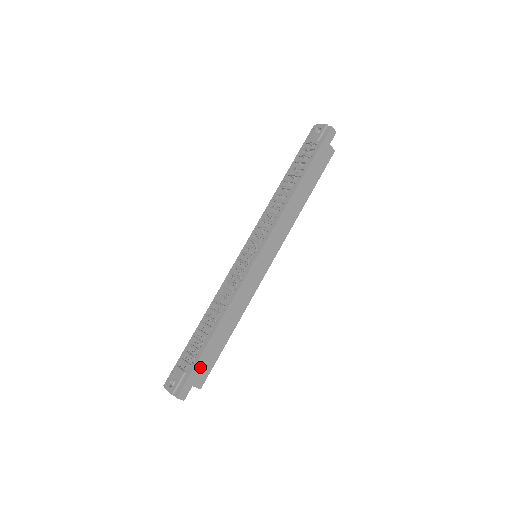
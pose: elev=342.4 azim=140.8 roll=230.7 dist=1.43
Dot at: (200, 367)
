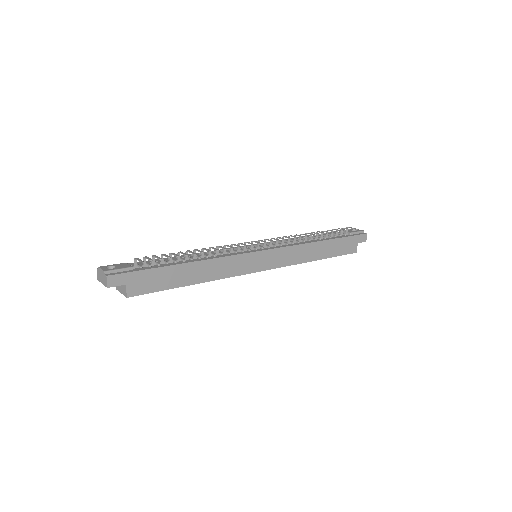
Dot at: (148, 277)
